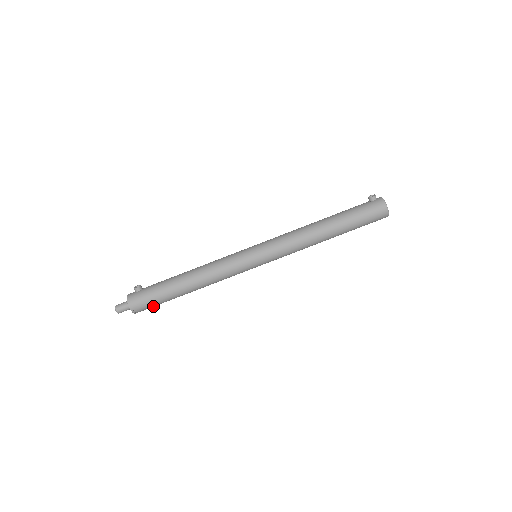
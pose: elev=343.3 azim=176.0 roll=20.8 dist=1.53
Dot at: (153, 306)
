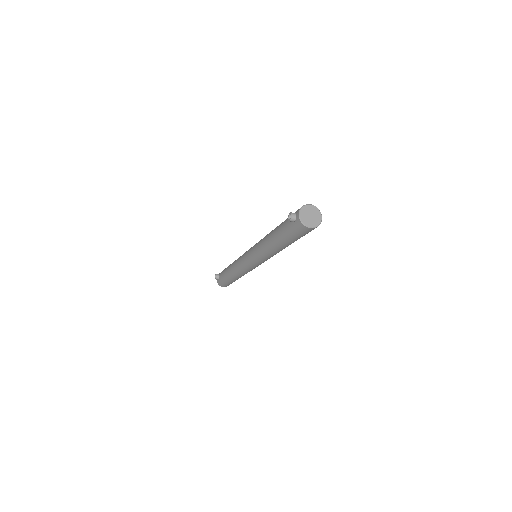
Dot at: occluded
